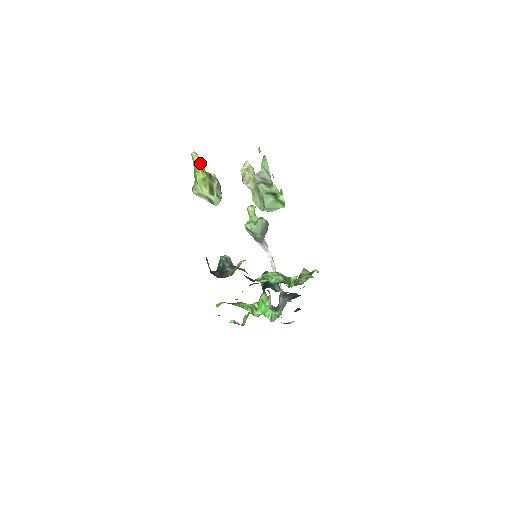
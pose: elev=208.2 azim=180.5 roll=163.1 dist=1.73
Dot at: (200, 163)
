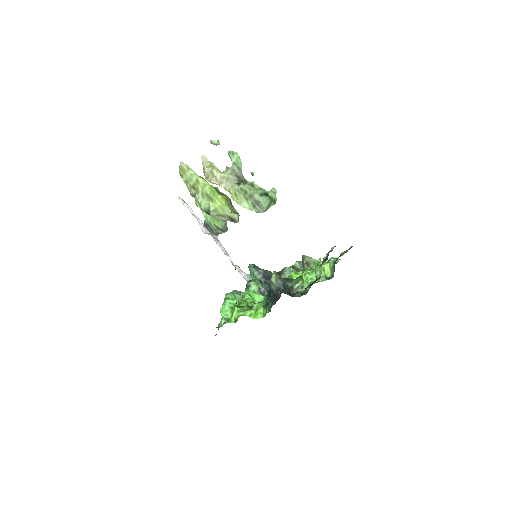
Dot at: (201, 177)
